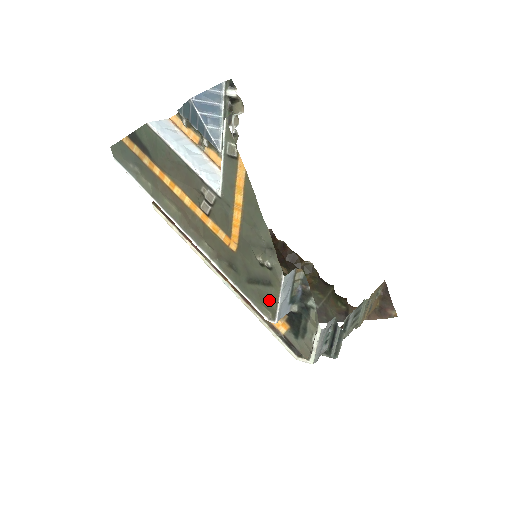
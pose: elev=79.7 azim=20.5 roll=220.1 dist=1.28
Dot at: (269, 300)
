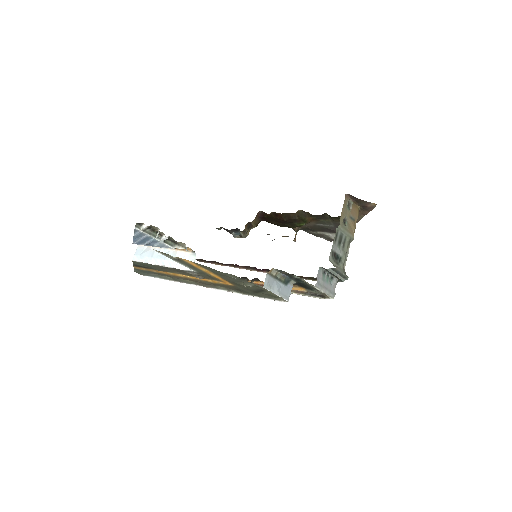
Dot at: (273, 296)
